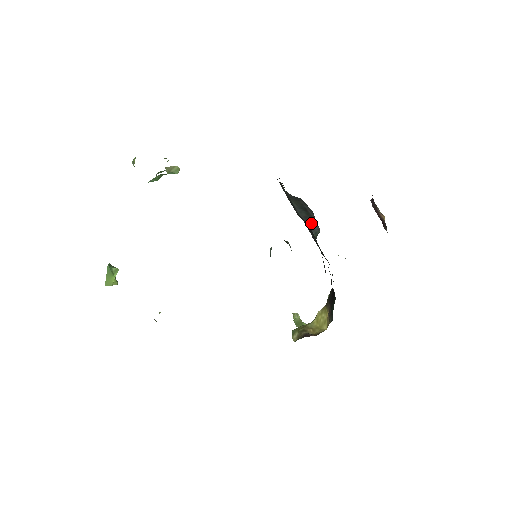
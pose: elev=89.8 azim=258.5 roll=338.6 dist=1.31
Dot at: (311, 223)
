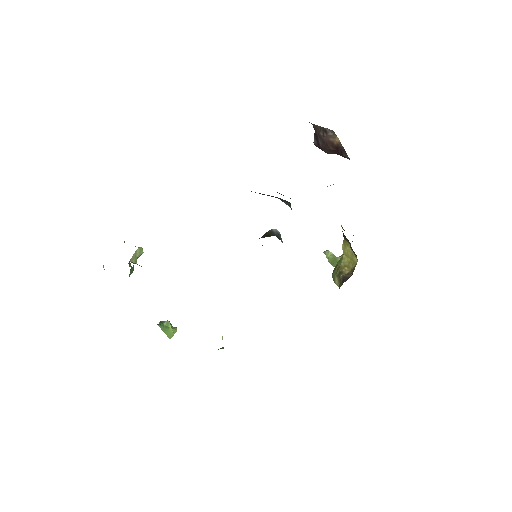
Dot at: occluded
